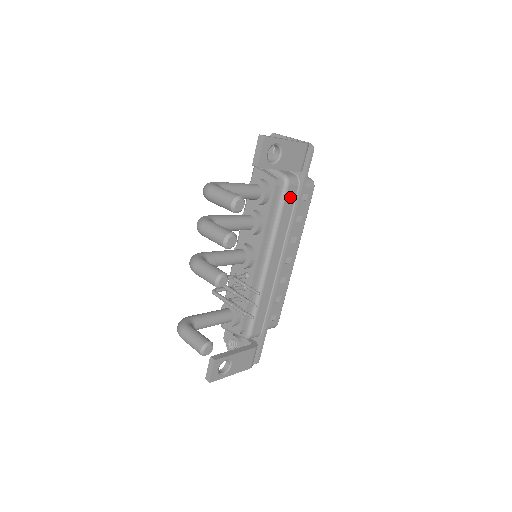
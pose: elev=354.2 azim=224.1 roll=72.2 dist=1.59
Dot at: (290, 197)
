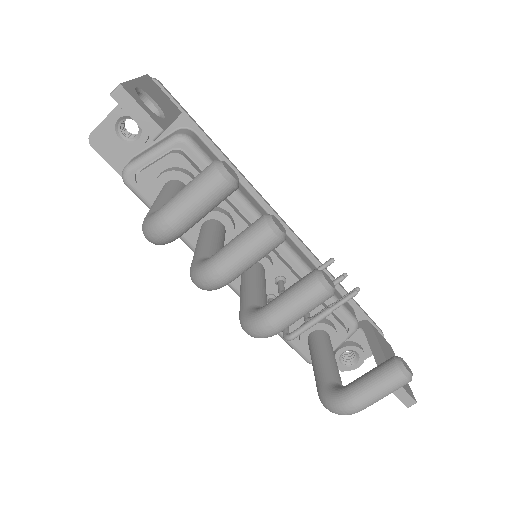
Dot at: (207, 152)
